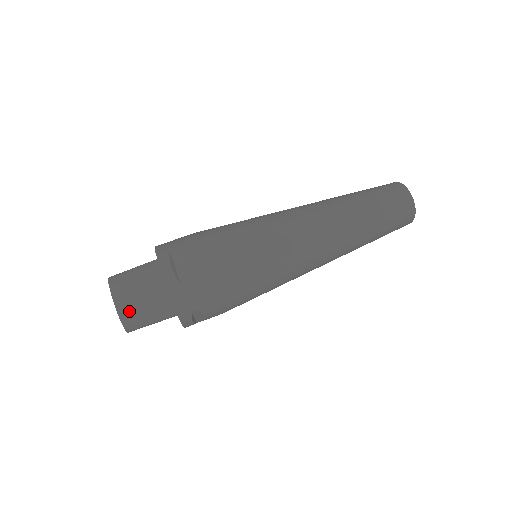
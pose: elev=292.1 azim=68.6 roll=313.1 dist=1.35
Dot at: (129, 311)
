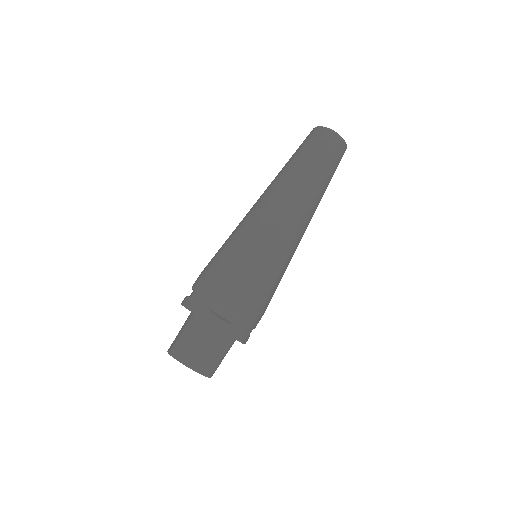
Dot at: (207, 367)
